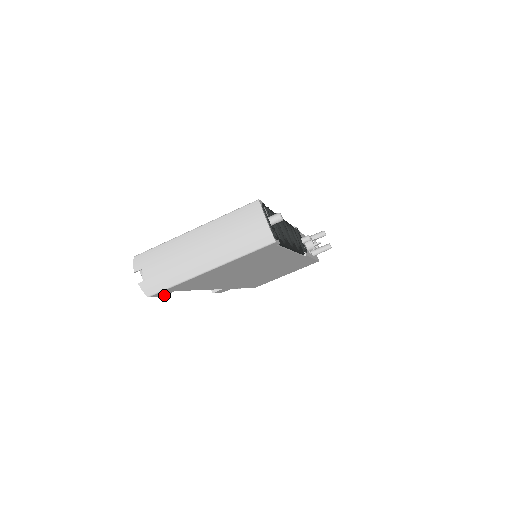
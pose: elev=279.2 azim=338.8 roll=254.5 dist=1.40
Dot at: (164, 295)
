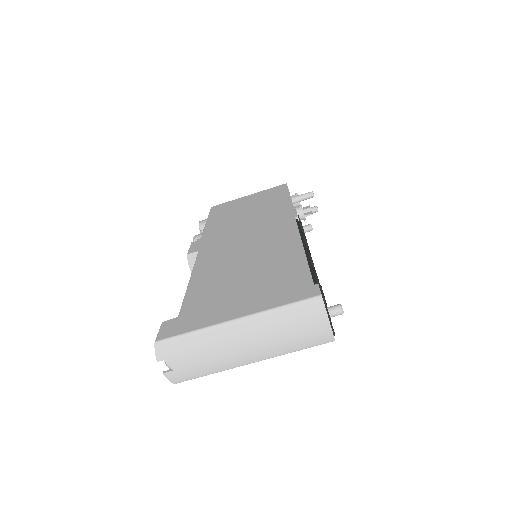
Dot at: occluded
